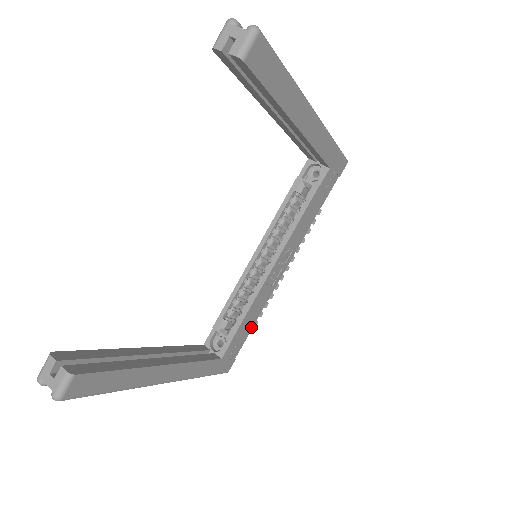
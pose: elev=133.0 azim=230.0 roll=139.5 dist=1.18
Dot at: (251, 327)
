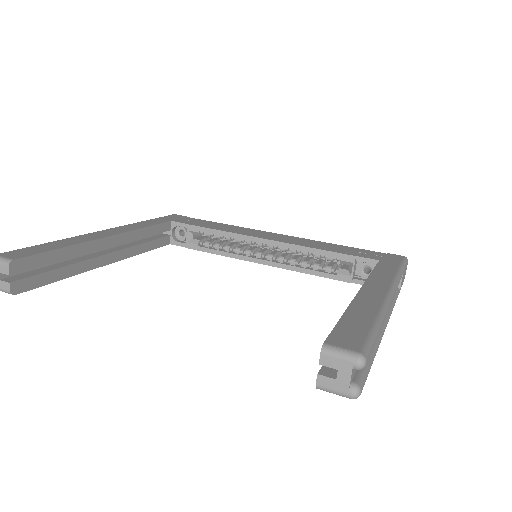
Dot at: occluded
